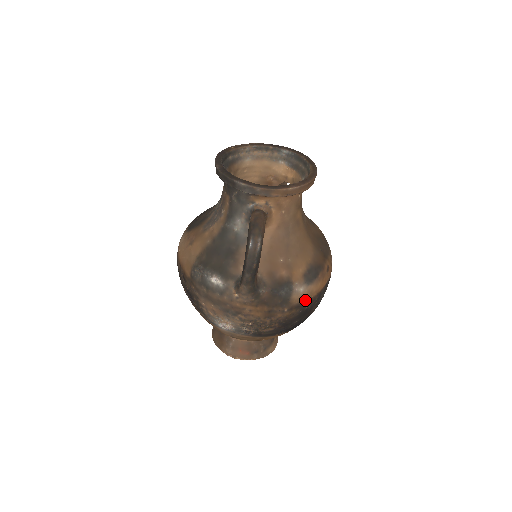
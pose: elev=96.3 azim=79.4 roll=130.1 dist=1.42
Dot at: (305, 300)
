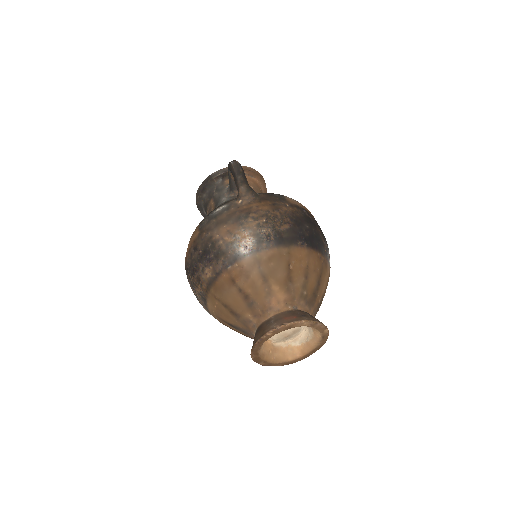
Dot at: (301, 207)
